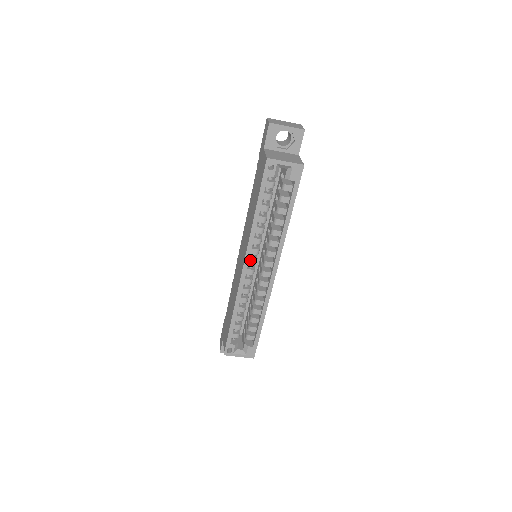
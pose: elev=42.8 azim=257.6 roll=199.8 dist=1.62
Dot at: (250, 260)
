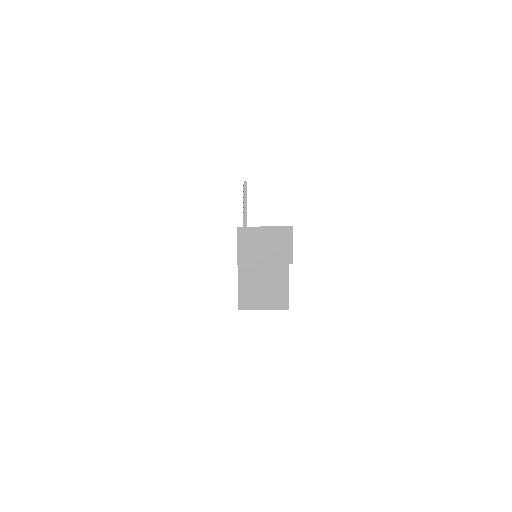
Dot at: occluded
